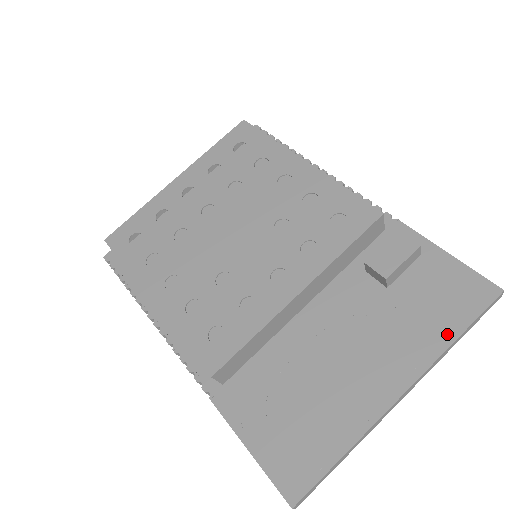
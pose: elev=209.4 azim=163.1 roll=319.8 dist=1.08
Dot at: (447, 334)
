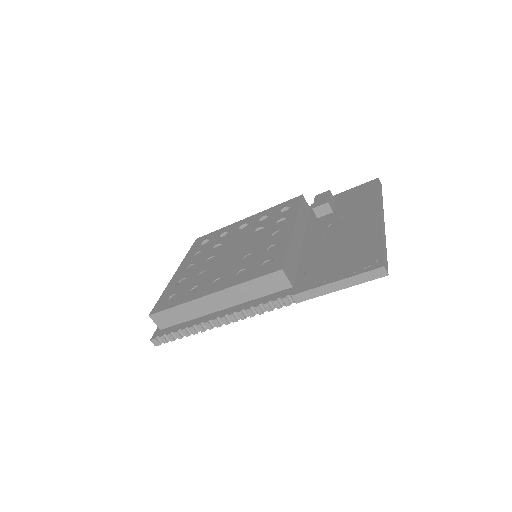
Dot at: (374, 196)
